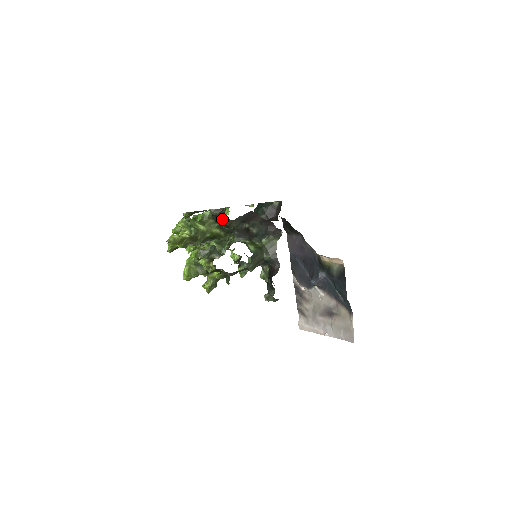
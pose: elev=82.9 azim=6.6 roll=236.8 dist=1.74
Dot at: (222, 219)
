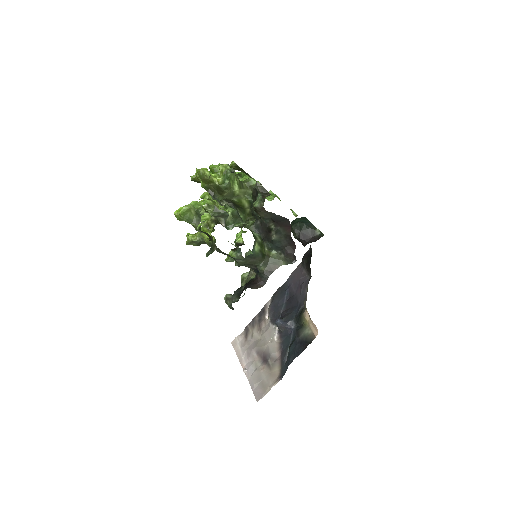
Dot at: (258, 200)
